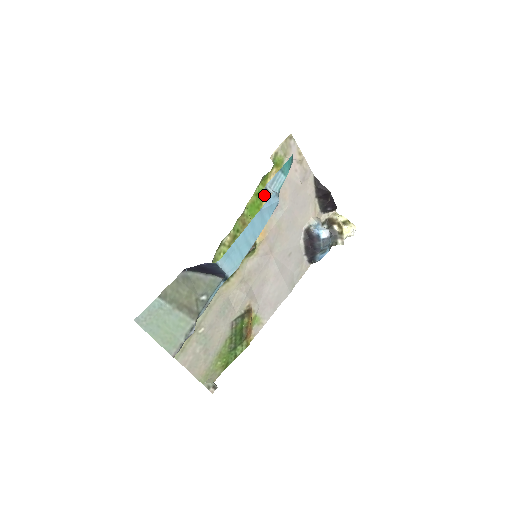
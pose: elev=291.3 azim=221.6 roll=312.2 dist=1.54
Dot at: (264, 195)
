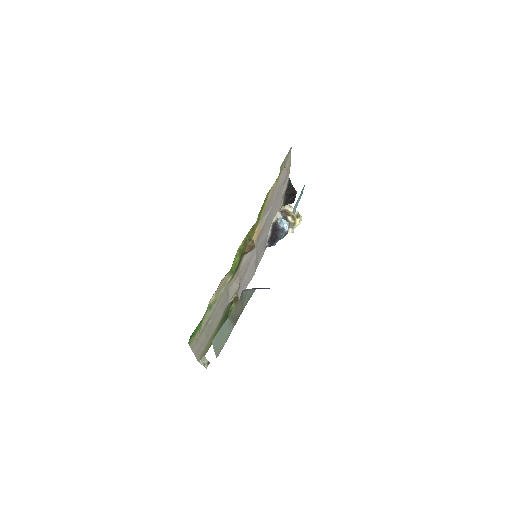
Dot at: (266, 201)
